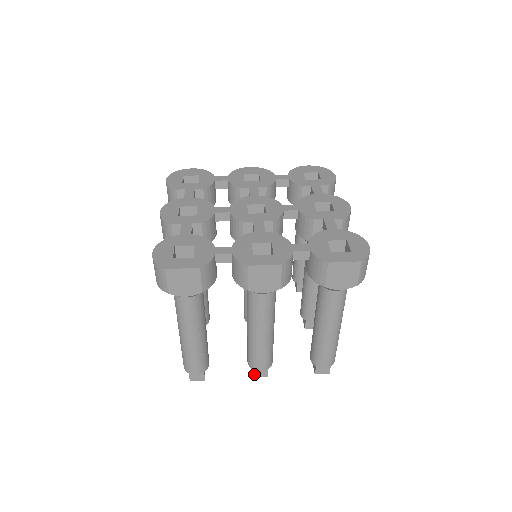
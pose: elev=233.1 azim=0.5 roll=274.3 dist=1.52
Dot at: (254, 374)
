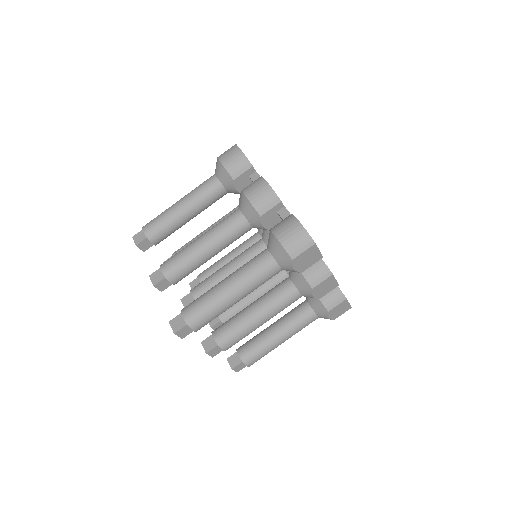
Dot at: (211, 351)
